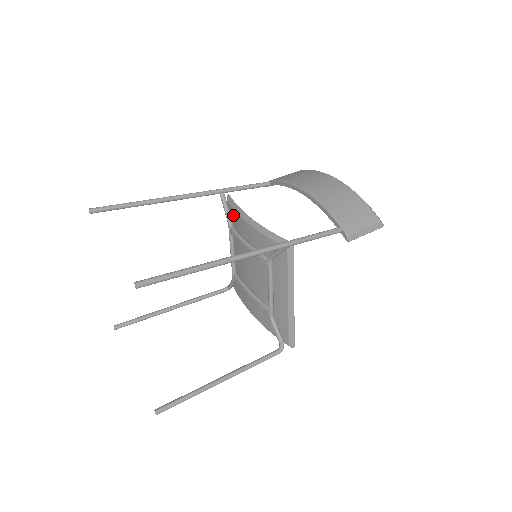
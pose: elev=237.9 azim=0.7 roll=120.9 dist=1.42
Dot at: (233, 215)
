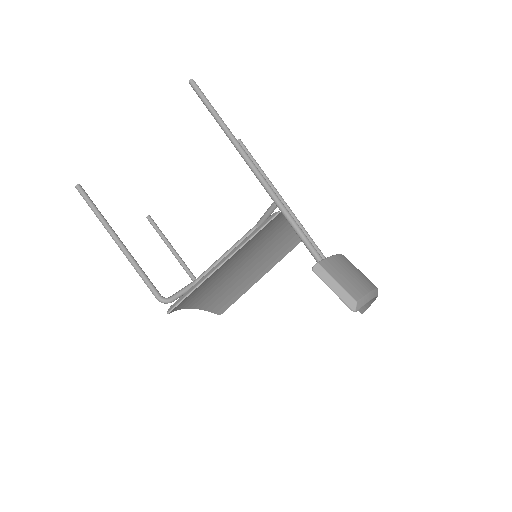
Dot at: occluded
